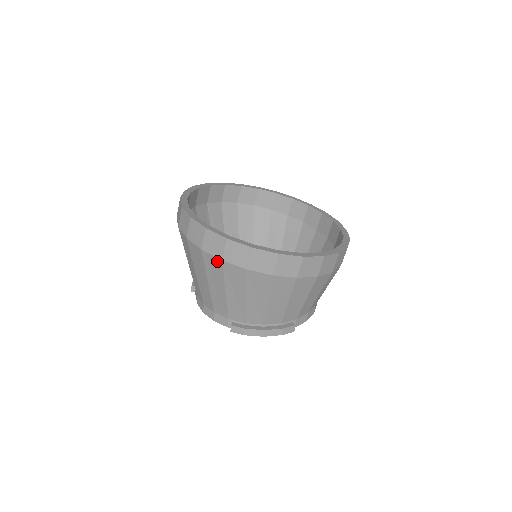
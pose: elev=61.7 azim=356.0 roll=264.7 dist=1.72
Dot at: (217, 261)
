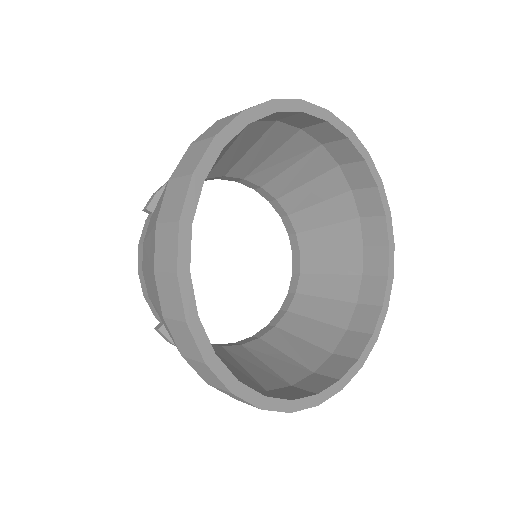
Dot at: (175, 344)
